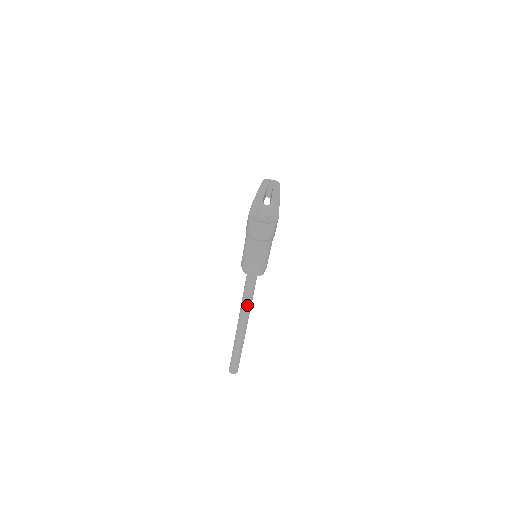
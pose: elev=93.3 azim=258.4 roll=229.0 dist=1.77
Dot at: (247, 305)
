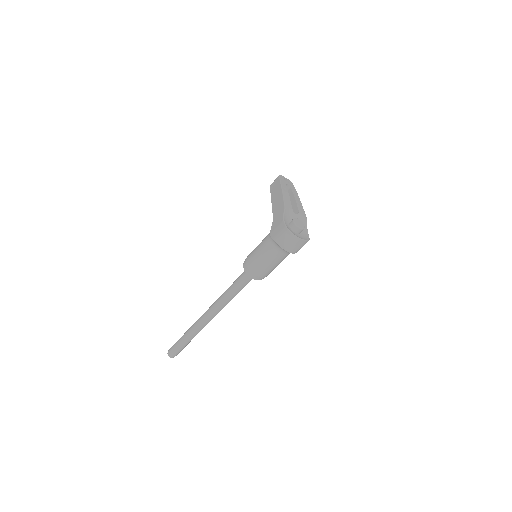
Dot at: (228, 301)
